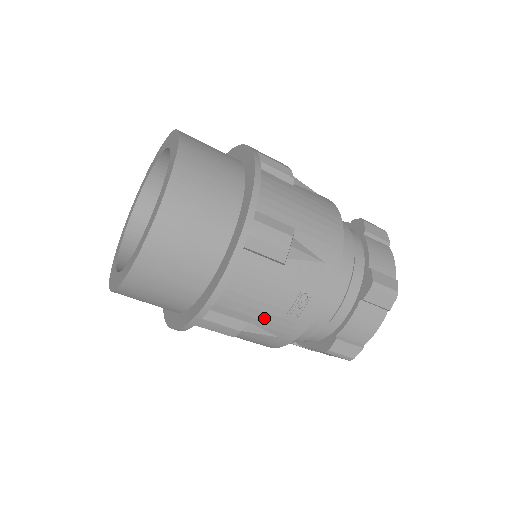
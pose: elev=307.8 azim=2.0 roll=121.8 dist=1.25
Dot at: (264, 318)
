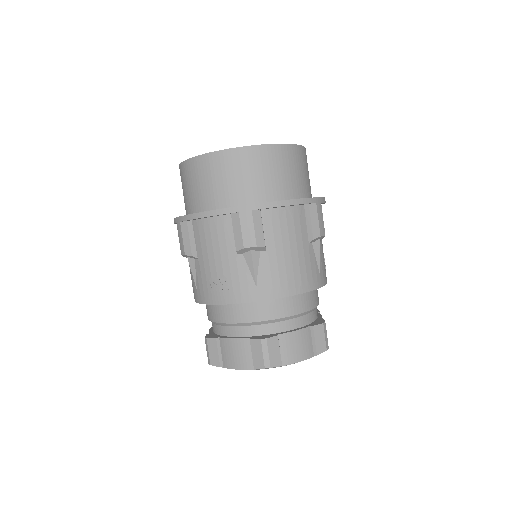
Dot at: (201, 266)
